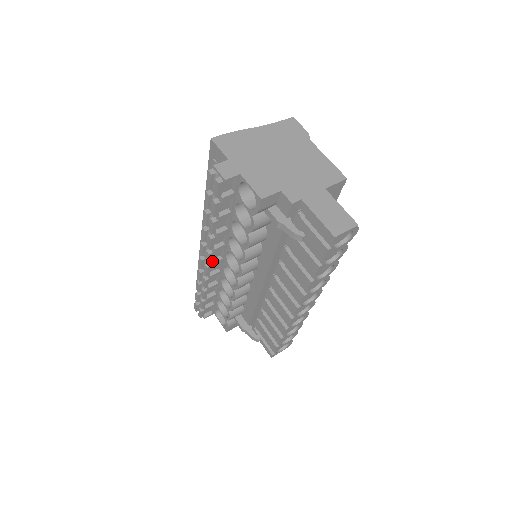
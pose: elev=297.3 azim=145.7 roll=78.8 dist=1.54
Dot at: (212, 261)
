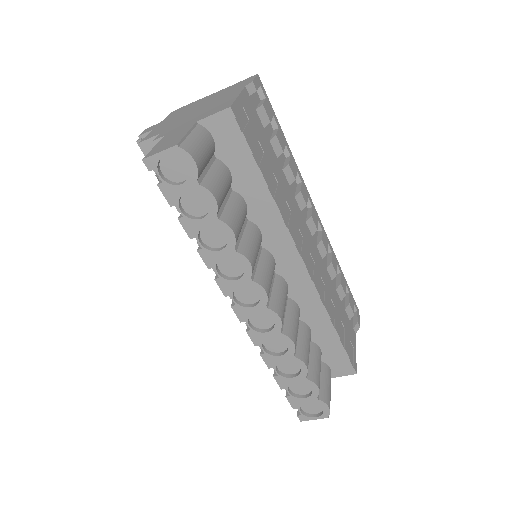
Dot at: occluded
